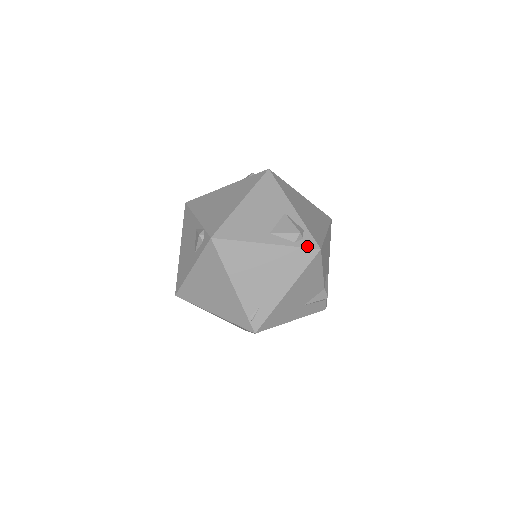
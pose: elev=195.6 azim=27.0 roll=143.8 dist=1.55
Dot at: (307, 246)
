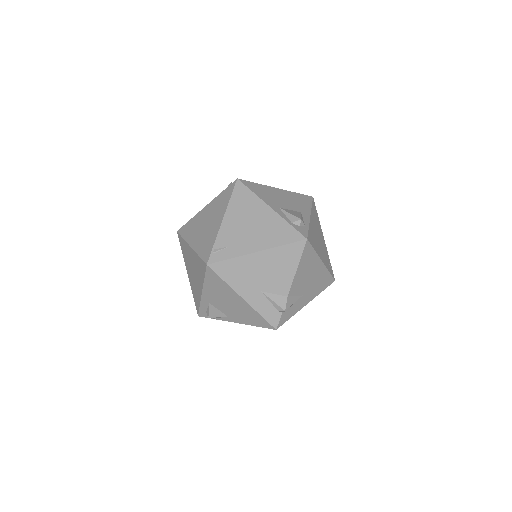
Dot at: (299, 230)
